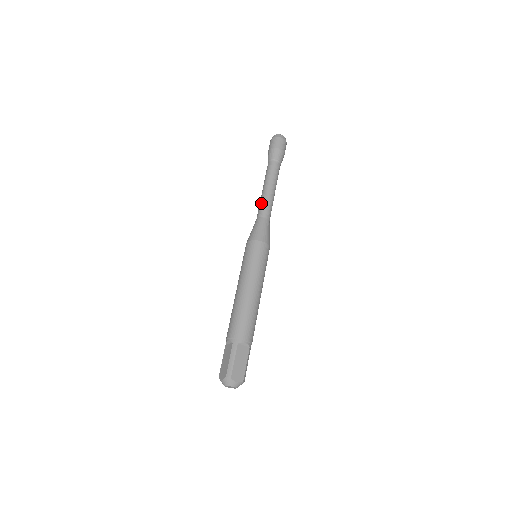
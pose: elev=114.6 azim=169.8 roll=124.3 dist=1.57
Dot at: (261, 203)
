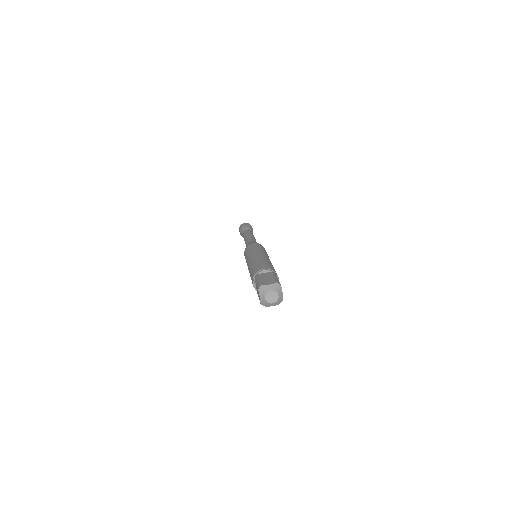
Dot at: (245, 243)
